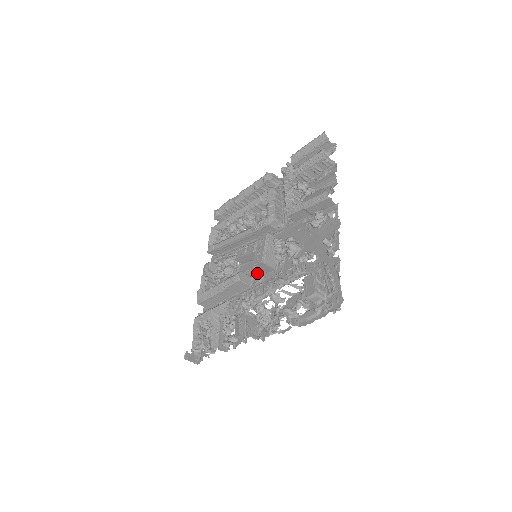
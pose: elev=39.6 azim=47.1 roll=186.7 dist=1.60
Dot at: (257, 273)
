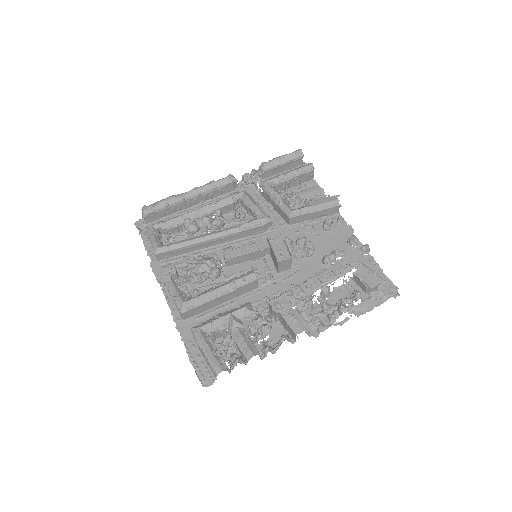
Dot at: (260, 274)
